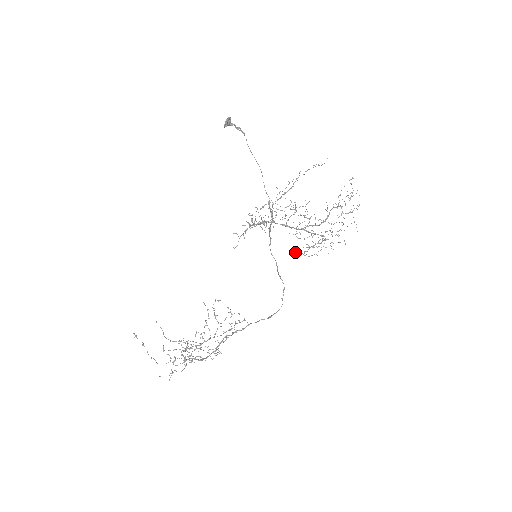
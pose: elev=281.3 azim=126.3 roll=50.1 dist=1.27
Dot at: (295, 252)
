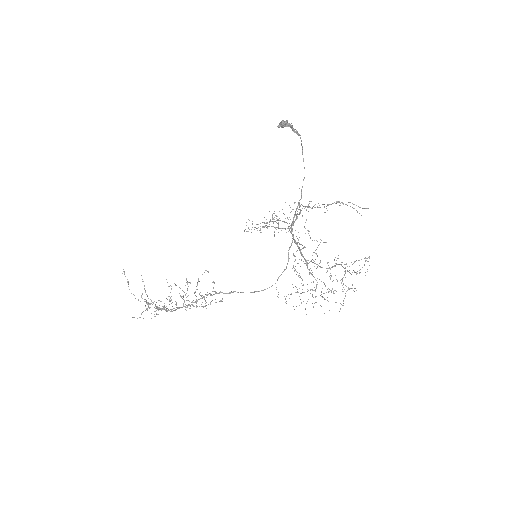
Dot at: (278, 292)
